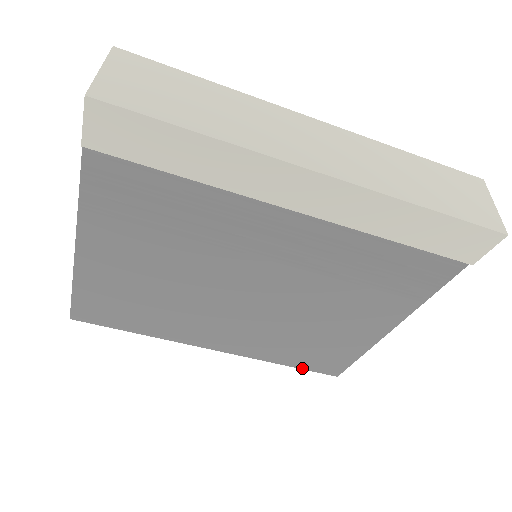
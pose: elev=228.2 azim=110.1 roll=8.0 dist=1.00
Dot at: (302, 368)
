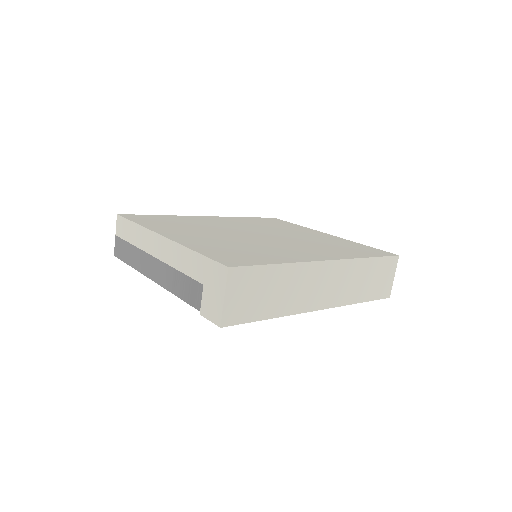
Dot at: occluded
